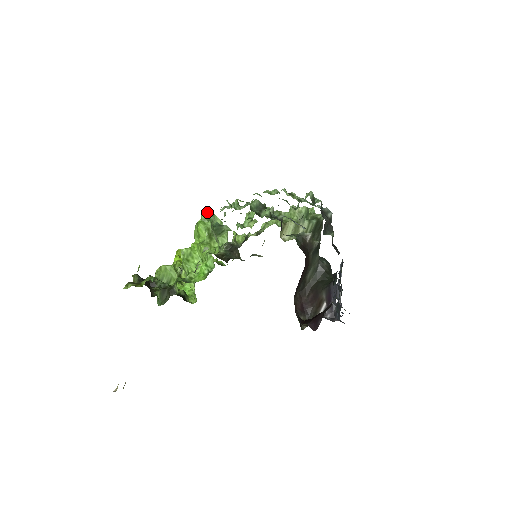
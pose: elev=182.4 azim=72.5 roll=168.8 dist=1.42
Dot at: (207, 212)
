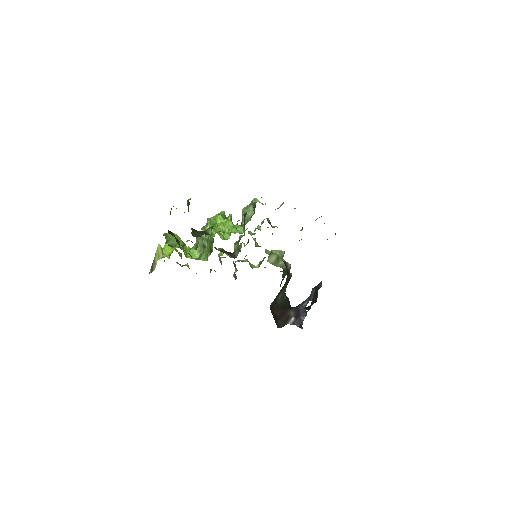
Dot at: occluded
